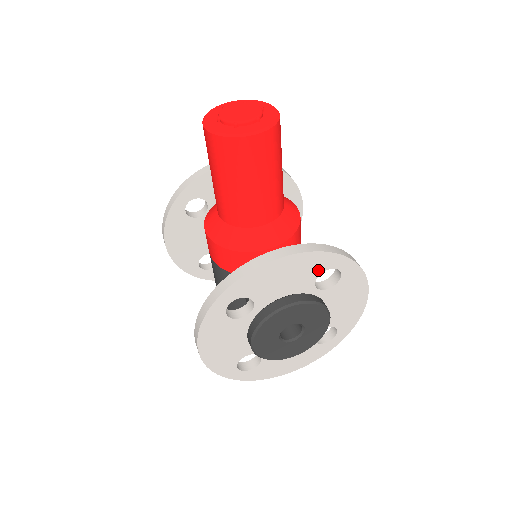
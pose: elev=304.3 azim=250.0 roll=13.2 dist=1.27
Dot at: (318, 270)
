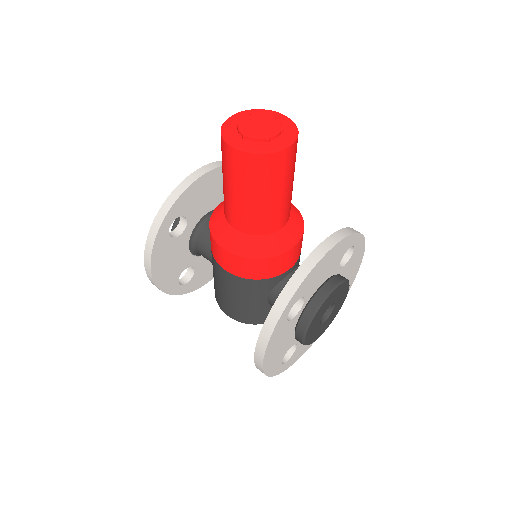
Dot at: (344, 252)
